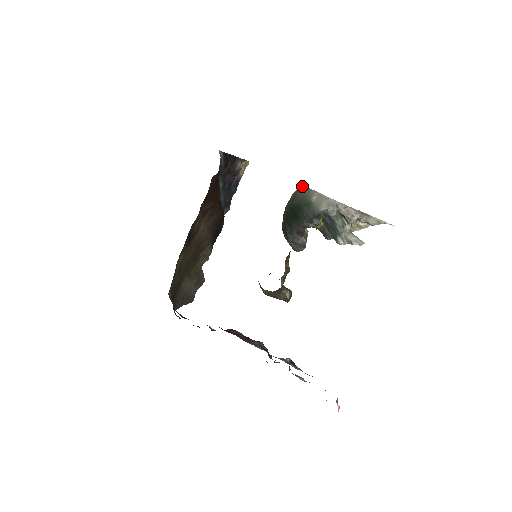
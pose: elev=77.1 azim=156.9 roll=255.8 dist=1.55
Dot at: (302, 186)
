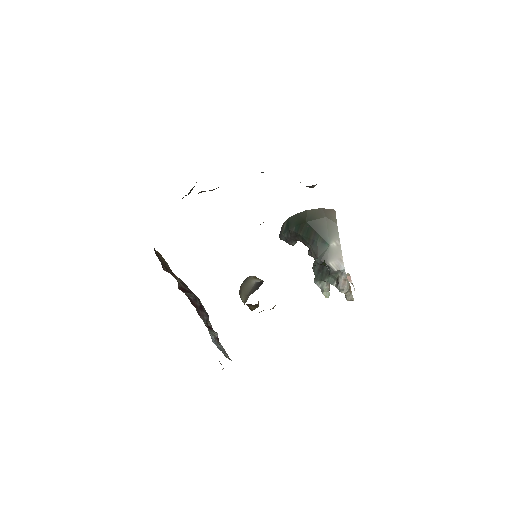
Dot at: (334, 213)
